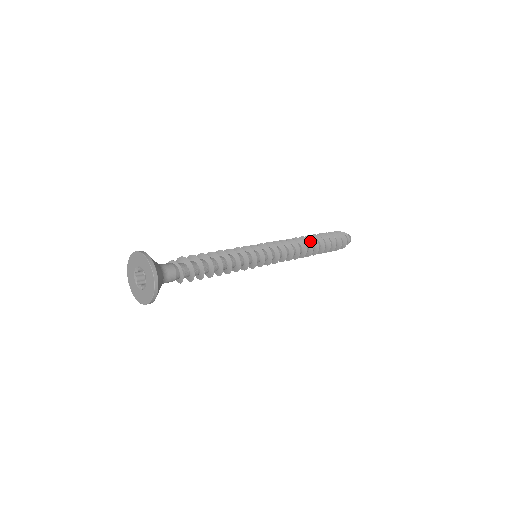
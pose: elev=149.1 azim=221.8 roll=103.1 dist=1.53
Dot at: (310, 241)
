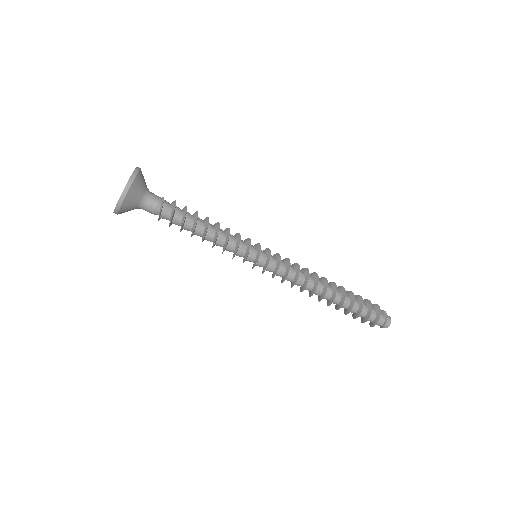
Dot at: (327, 290)
